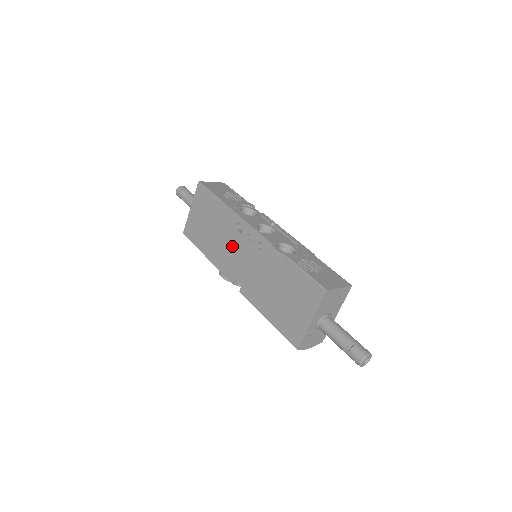
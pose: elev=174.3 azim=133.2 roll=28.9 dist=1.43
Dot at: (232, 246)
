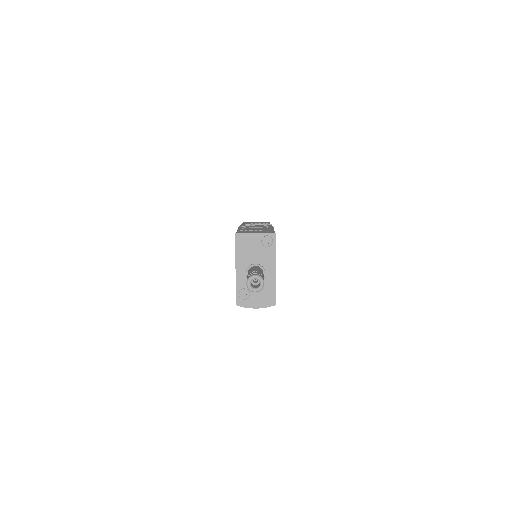
Dot at: occluded
